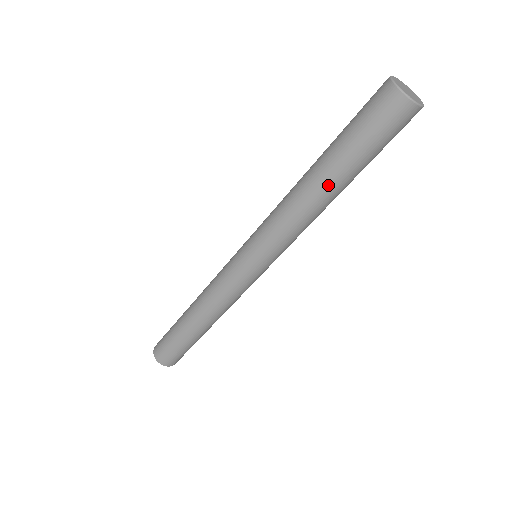
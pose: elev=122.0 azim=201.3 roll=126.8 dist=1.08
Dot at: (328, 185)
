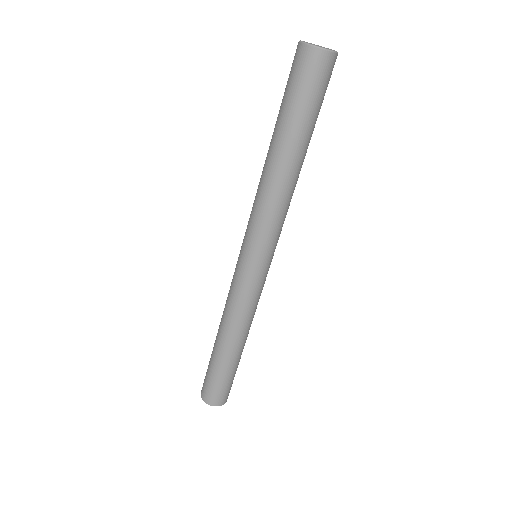
Dot at: (294, 158)
